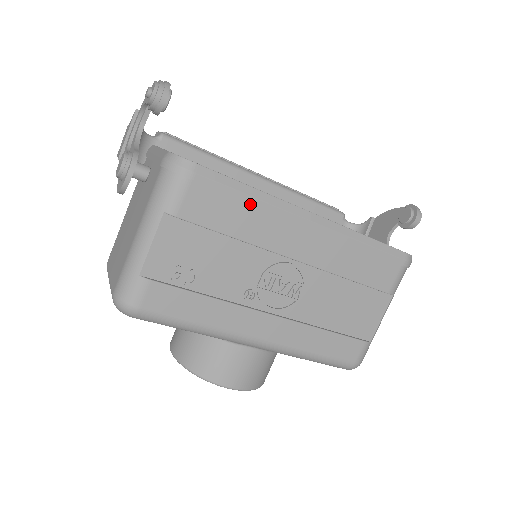
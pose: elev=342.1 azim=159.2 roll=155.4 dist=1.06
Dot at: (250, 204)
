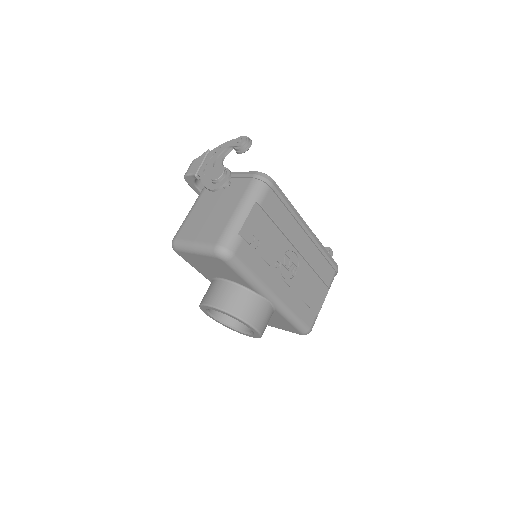
Dot at: (288, 211)
